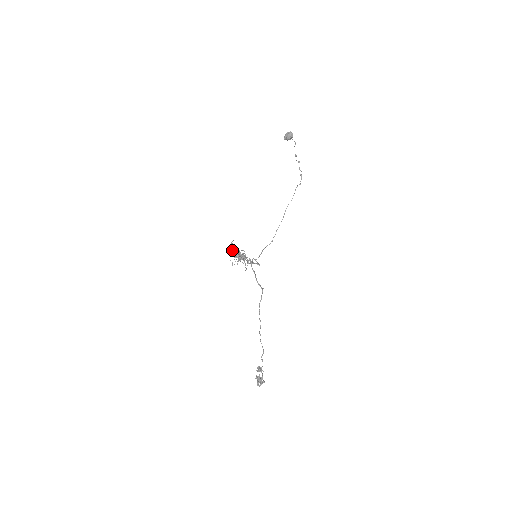
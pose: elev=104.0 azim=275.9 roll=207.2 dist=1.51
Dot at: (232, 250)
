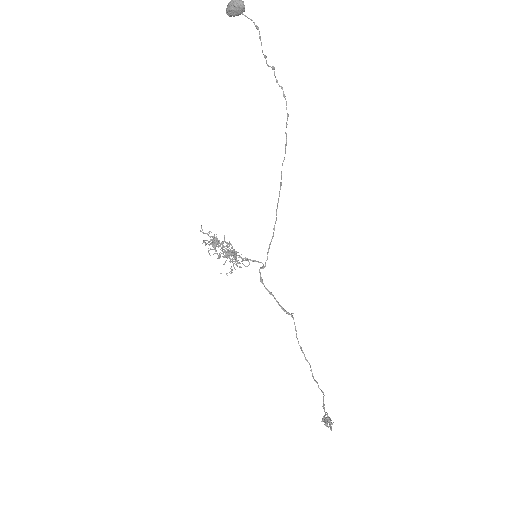
Dot at: occluded
